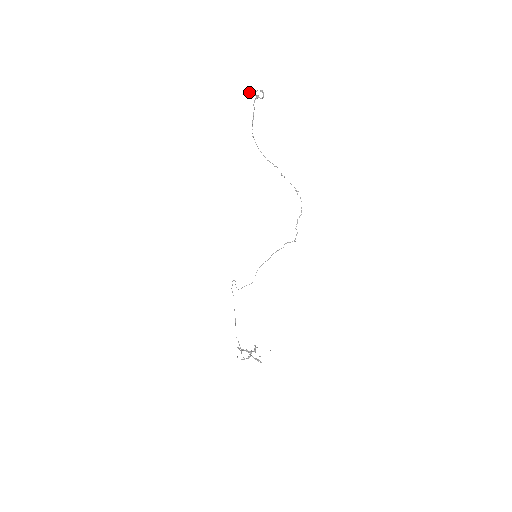
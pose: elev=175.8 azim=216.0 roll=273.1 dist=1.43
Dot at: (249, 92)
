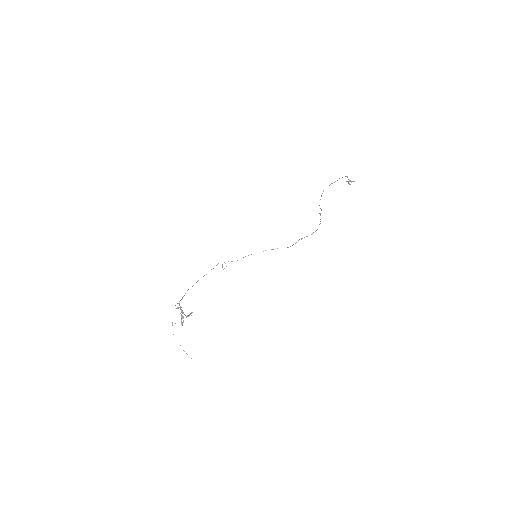
Dot at: (346, 181)
